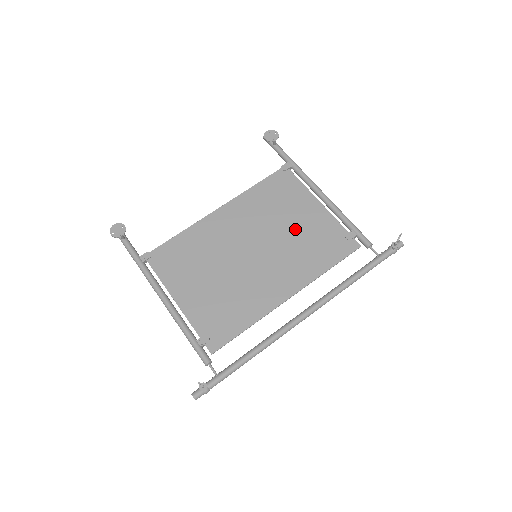
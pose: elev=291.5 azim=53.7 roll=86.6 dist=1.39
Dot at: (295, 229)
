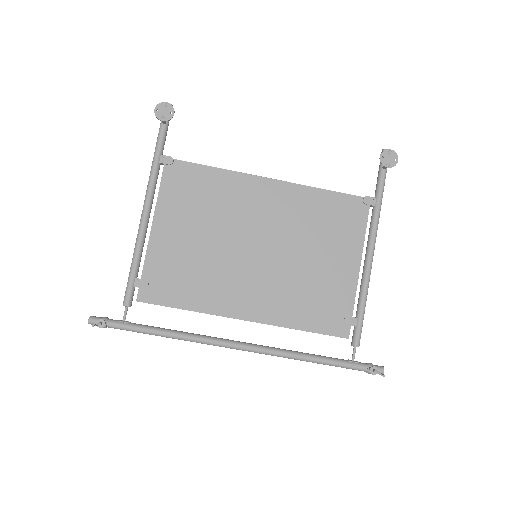
Dot at: (313, 267)
